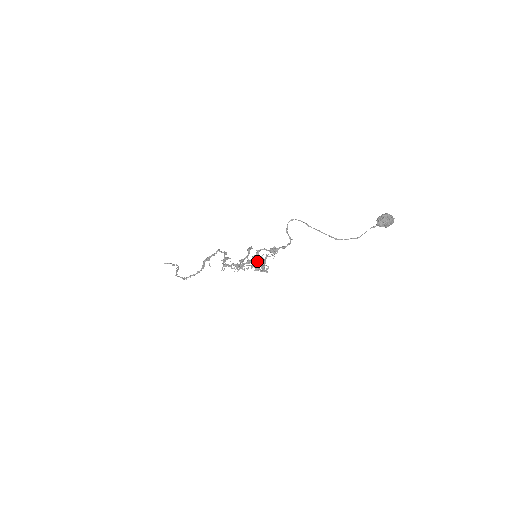
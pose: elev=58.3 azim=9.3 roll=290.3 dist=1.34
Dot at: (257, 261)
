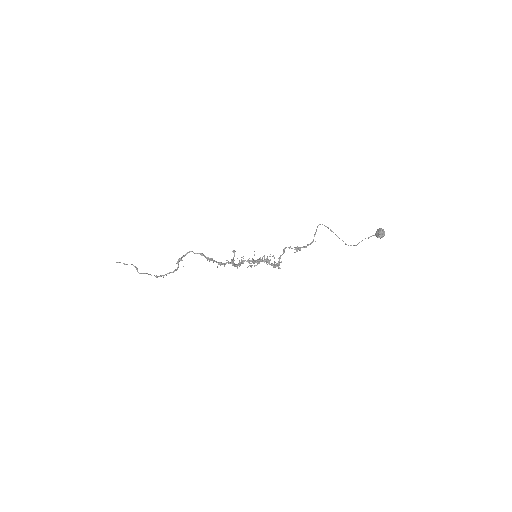
Dot at: (260, 260)
